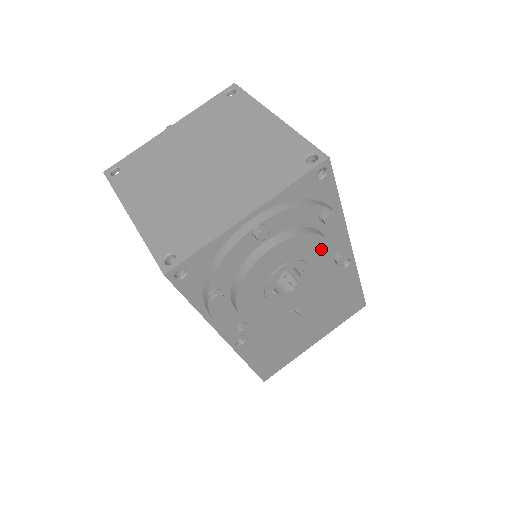
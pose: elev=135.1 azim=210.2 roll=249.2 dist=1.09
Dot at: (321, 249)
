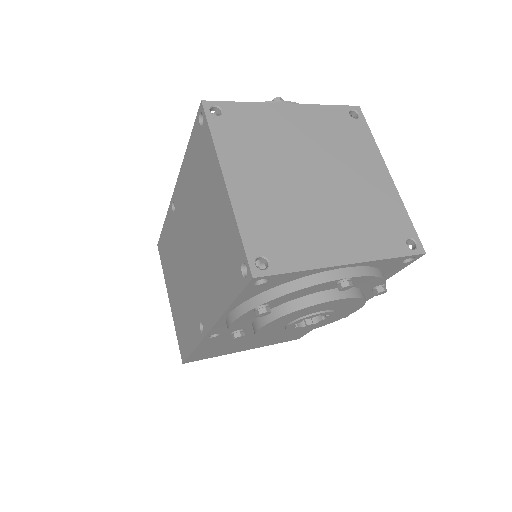
Dot at: (352, 309)
